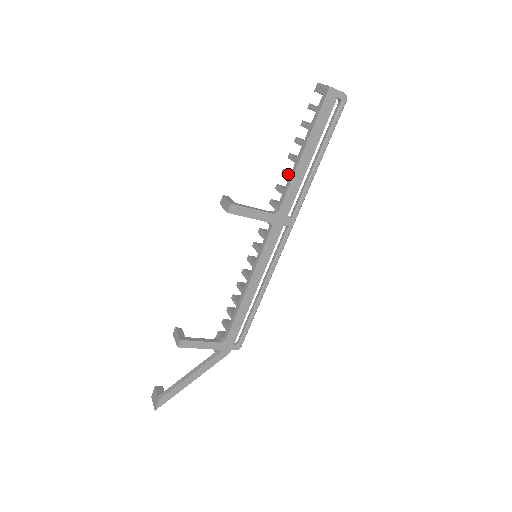
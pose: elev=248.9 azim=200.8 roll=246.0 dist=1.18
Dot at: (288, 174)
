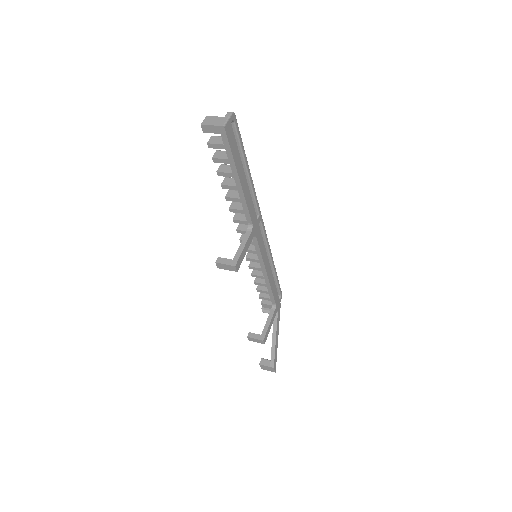
Dot at: (237, 200)
